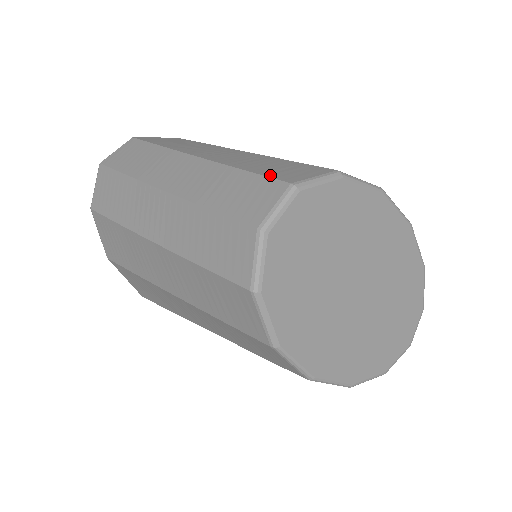
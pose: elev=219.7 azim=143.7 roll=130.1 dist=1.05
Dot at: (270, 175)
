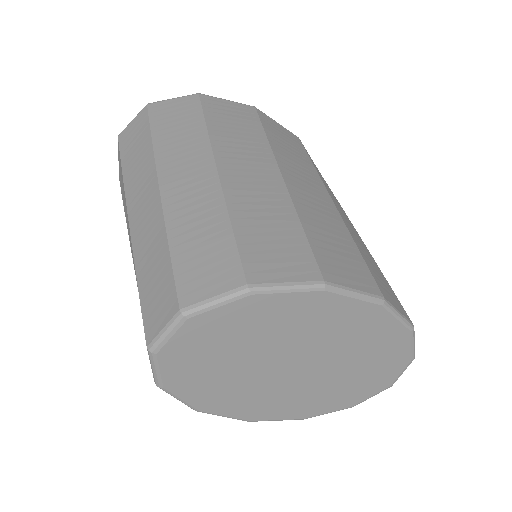
Dot at: (179, 277)
